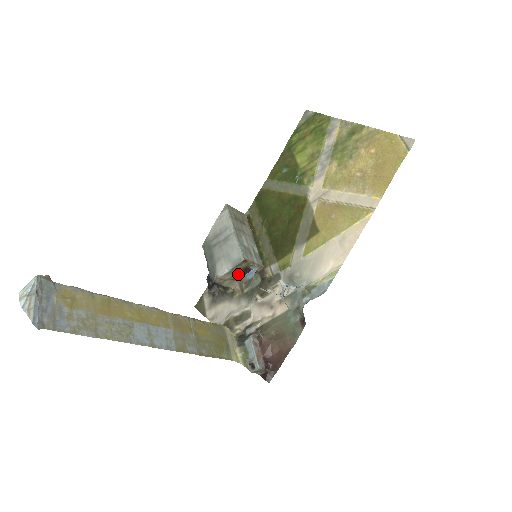
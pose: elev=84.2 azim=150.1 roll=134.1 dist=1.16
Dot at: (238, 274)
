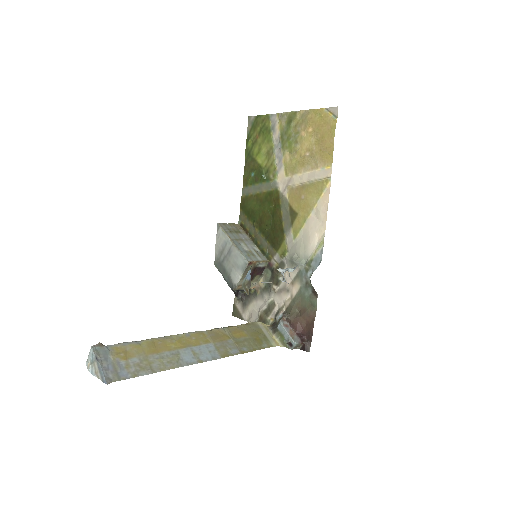
Dot at: (251, 276)
